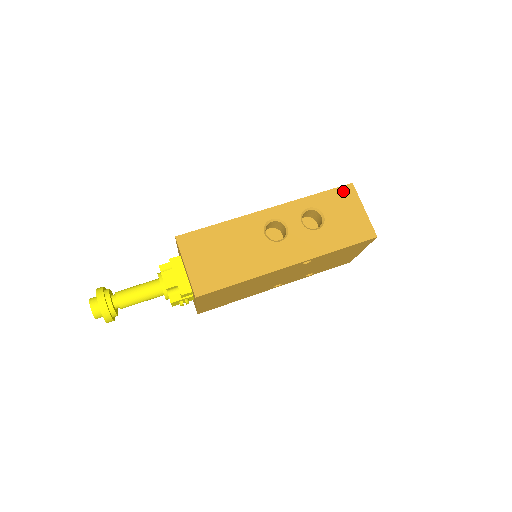
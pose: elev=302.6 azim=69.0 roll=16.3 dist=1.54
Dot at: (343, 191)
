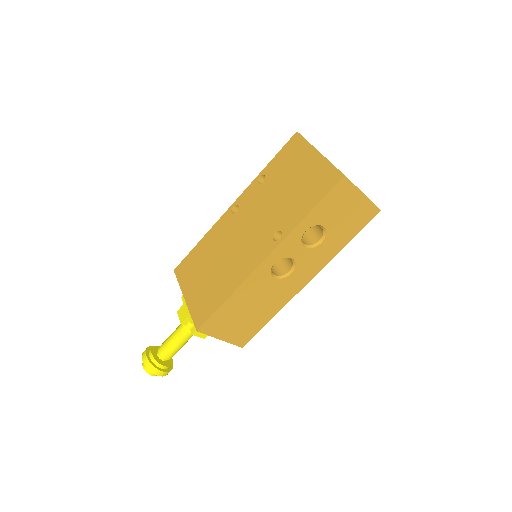
Dot at: (337, 191)
